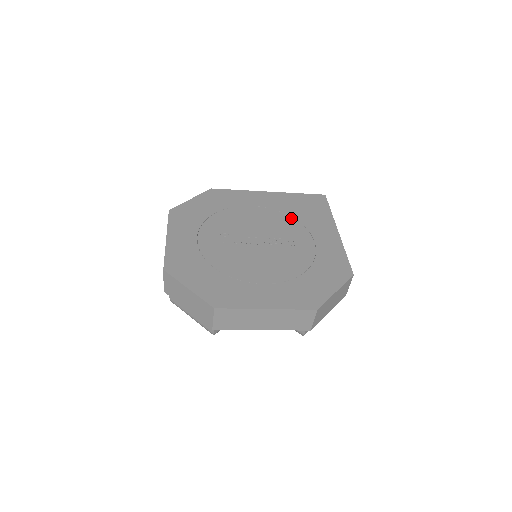
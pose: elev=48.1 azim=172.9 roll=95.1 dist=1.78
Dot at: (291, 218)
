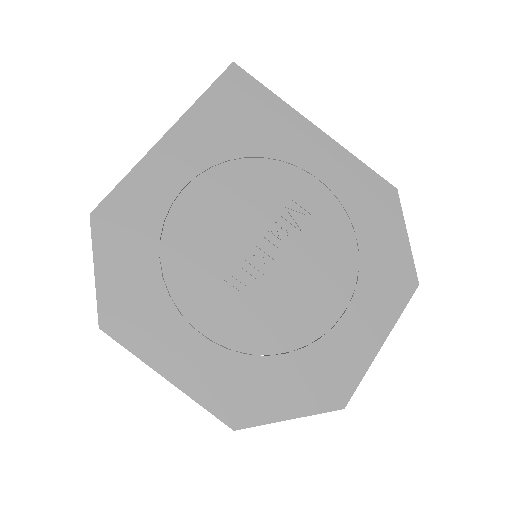
Dot at: (249, 161)
